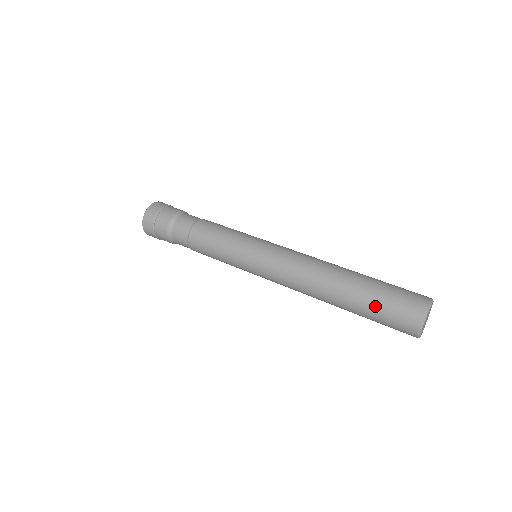
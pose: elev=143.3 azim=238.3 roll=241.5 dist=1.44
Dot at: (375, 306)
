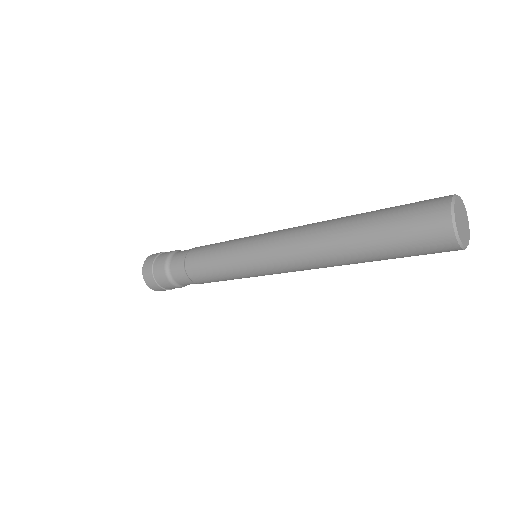
Dot at: occluded
